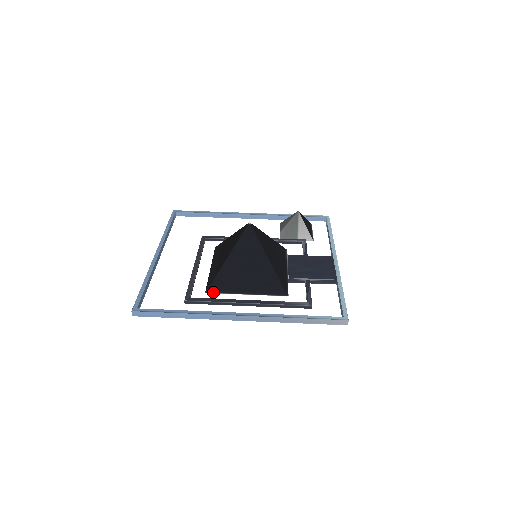
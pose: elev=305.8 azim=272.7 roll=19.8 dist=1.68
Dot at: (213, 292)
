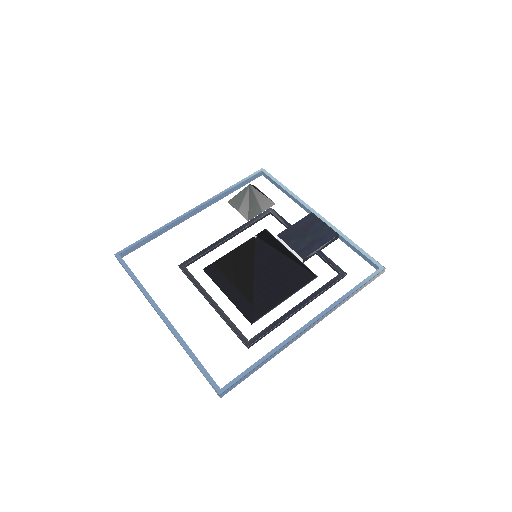
Dot at: (258, 319)
